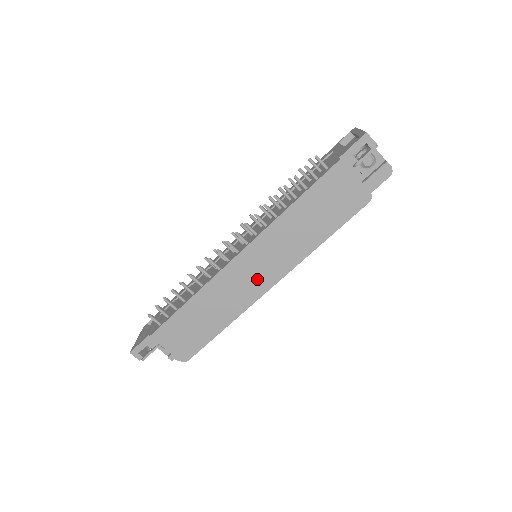
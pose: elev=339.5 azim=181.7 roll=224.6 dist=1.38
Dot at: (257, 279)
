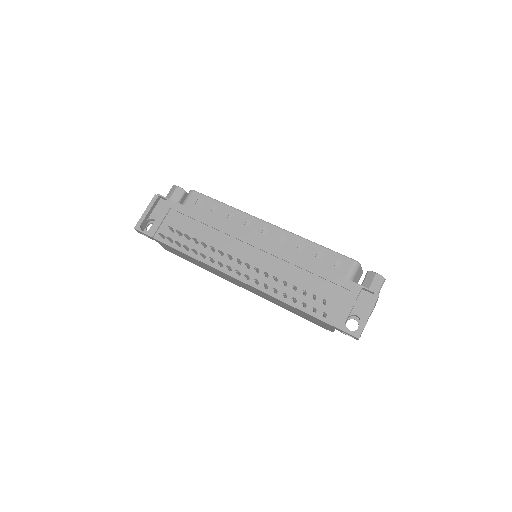
Dot at: (239, 284)
